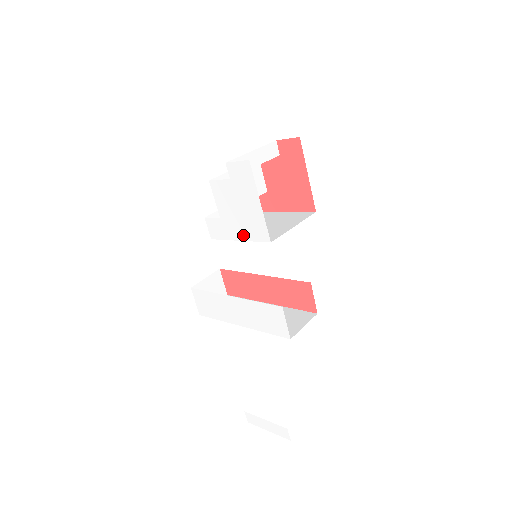
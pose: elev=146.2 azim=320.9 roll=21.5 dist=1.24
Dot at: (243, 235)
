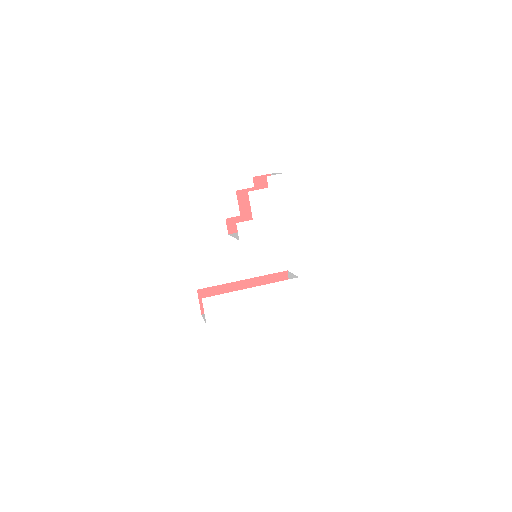
Dot at: (273, 229)
